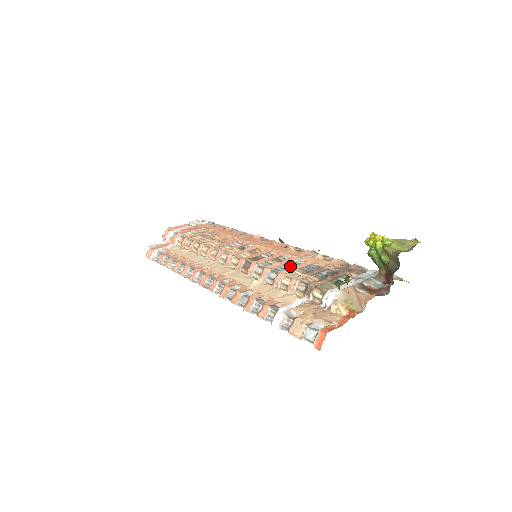
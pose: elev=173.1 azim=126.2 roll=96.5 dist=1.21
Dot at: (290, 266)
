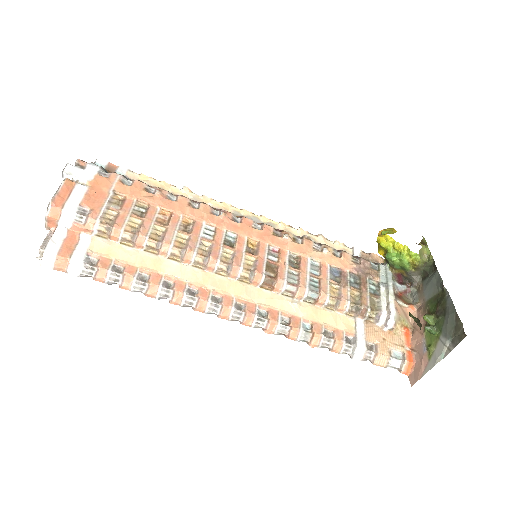
Dot at: (314, 274)
